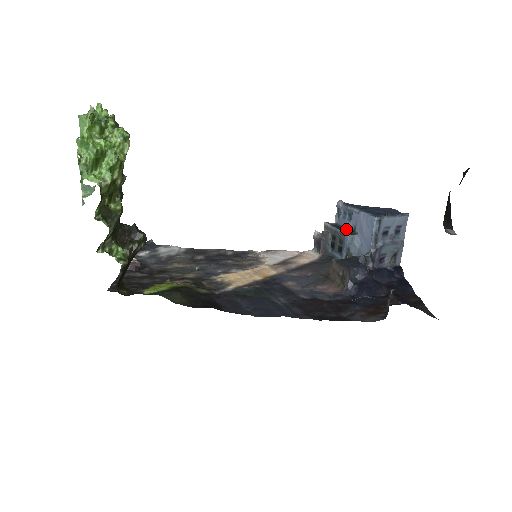
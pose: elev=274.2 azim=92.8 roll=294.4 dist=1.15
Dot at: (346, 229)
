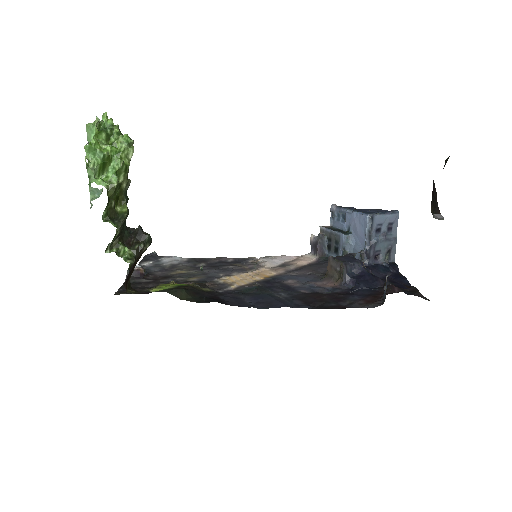
Dot at: (341, 230)
